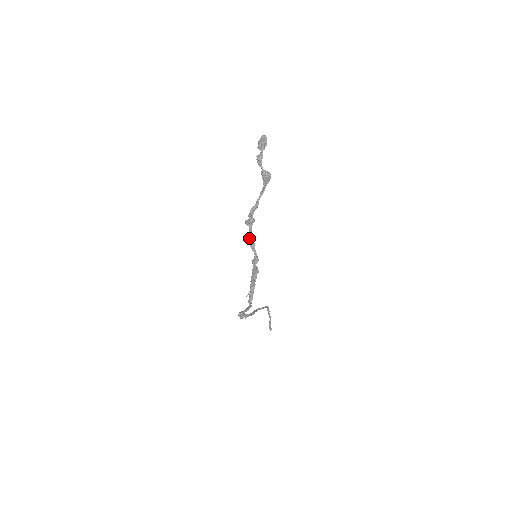
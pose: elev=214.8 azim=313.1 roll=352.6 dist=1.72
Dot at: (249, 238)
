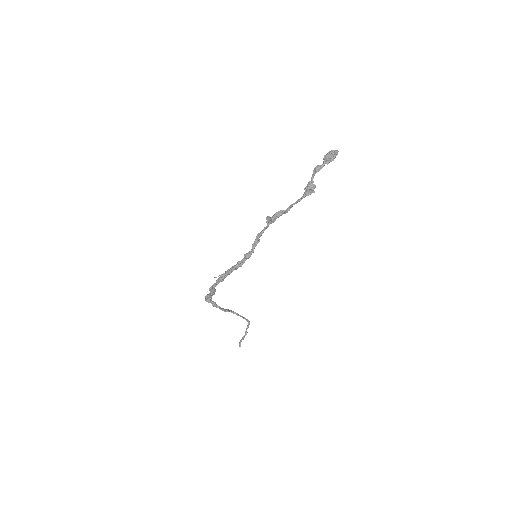
Dot at: (259, 233)
